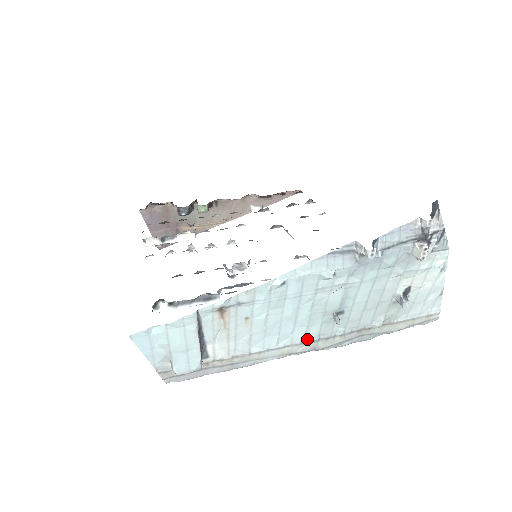
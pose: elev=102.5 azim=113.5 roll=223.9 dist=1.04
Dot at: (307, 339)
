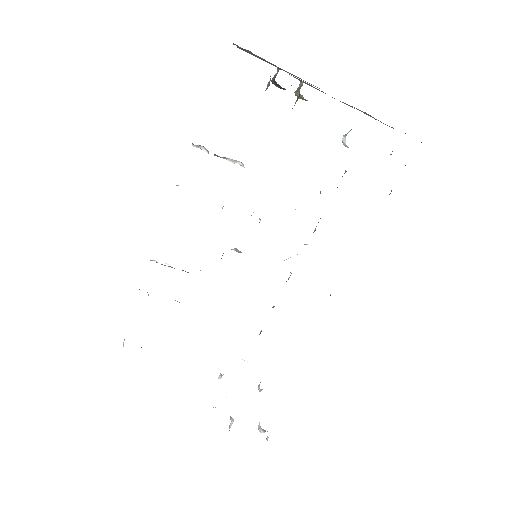
Dot at: occluded
